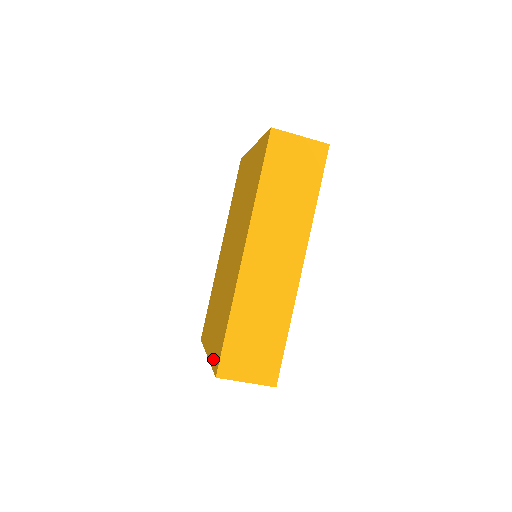
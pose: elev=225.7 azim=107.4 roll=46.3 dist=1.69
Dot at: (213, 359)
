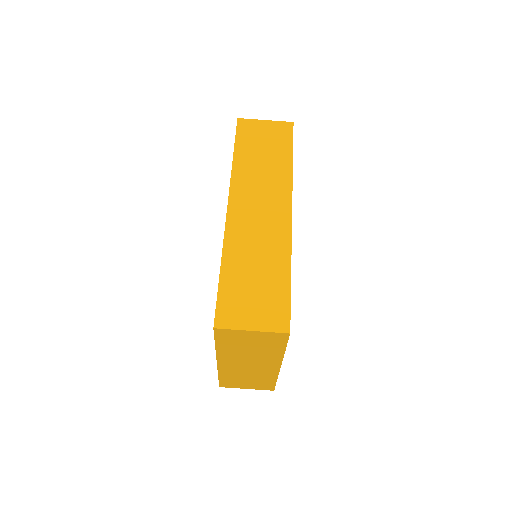
Dot at: occluded
